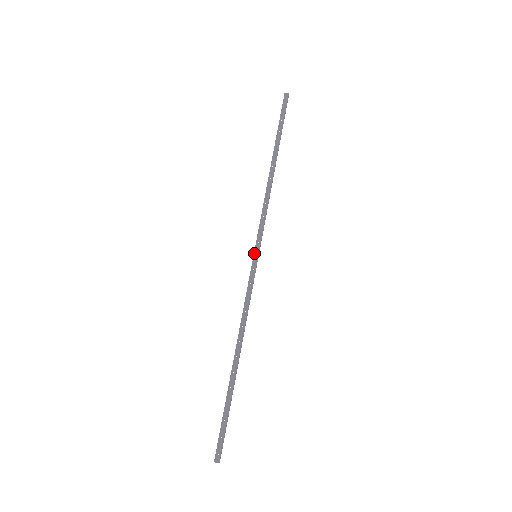
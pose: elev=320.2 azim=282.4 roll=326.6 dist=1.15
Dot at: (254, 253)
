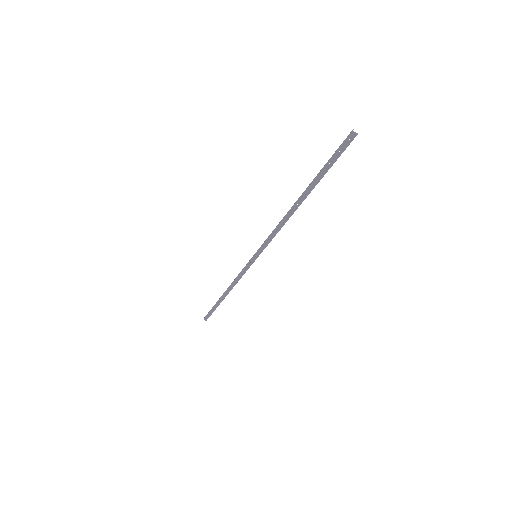
Dot at: (255, 254)
